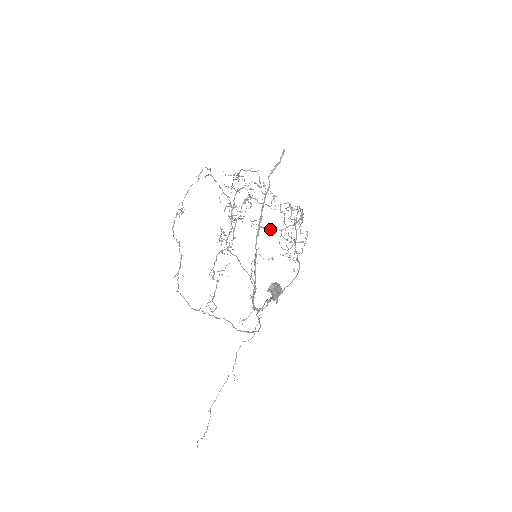
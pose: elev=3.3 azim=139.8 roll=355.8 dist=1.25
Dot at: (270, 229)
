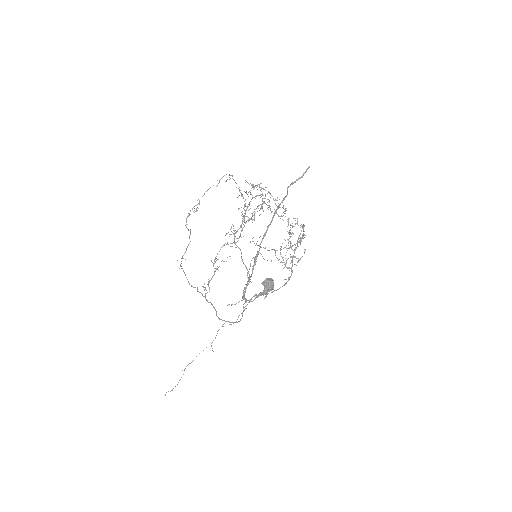
Dot at: (265, 248)
